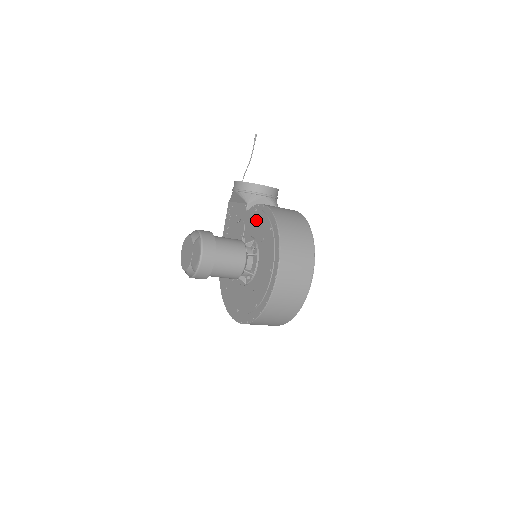
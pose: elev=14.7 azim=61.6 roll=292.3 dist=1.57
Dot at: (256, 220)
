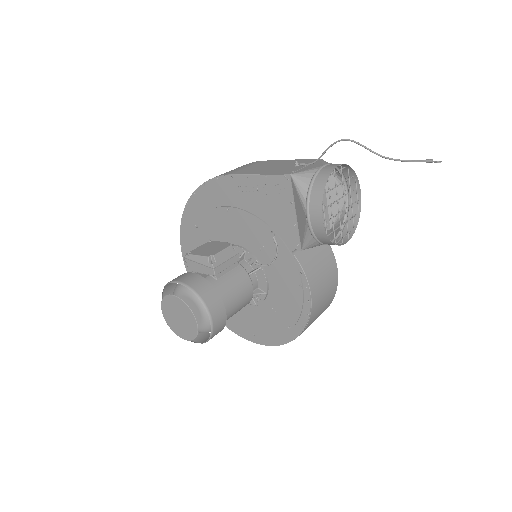
Dot at: (288, 290)
